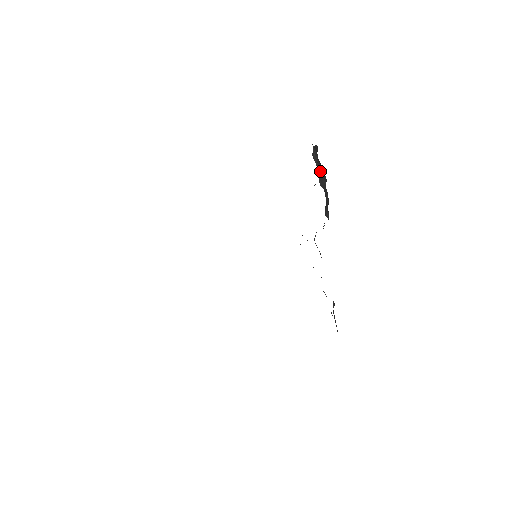
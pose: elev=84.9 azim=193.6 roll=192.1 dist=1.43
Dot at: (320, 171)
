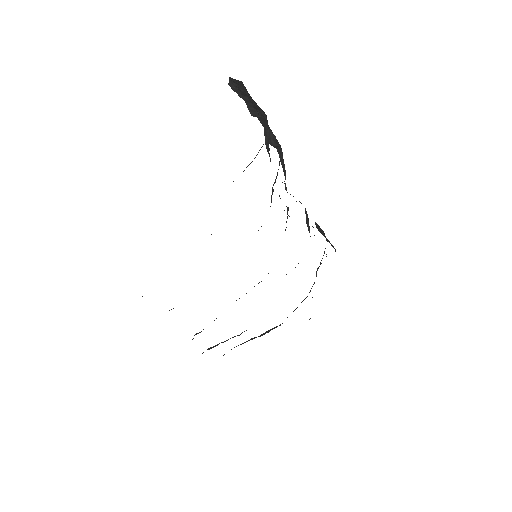
Dot at: (248, 103)
